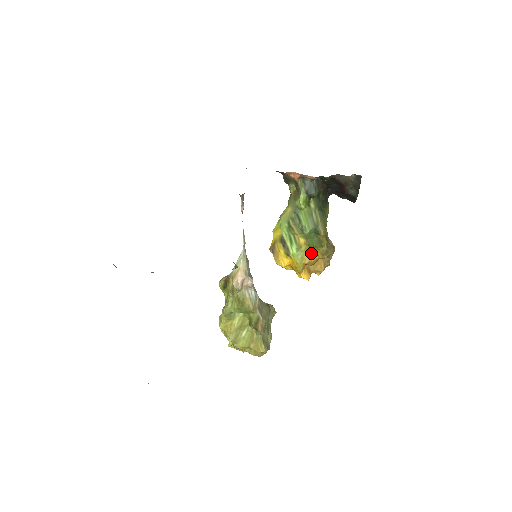
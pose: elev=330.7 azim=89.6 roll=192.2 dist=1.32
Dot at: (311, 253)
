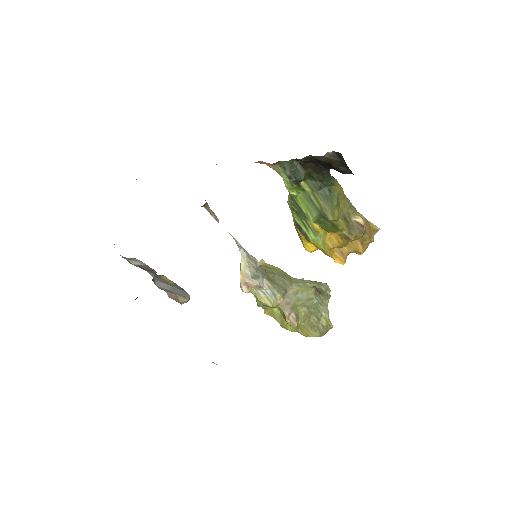
Dot at: (333, 237)
